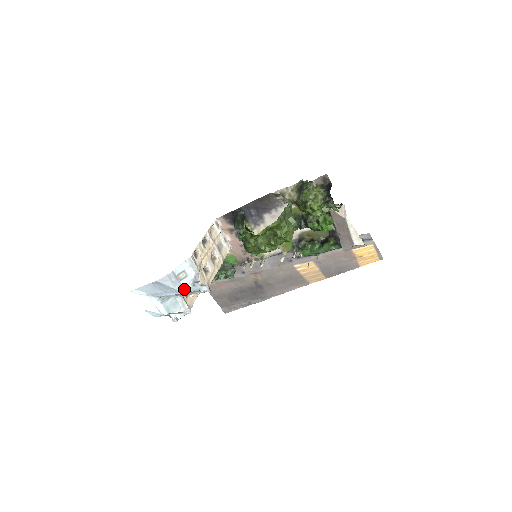
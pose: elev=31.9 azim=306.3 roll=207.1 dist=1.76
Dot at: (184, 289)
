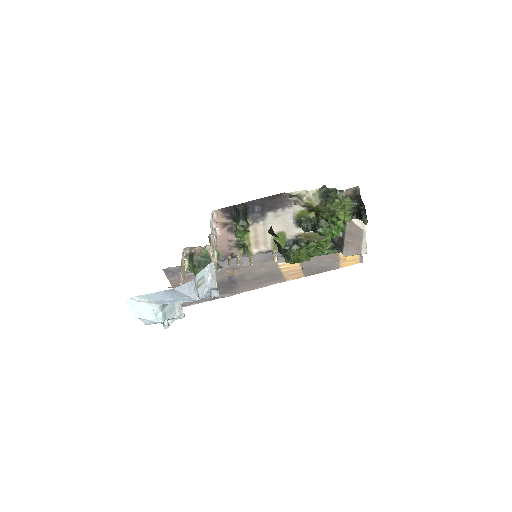
Dot at: (199, 297)
